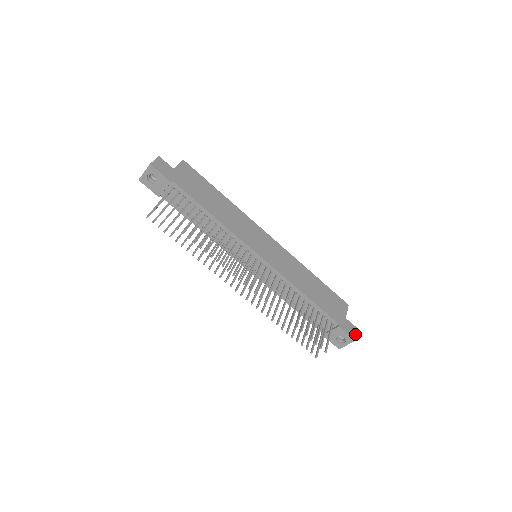
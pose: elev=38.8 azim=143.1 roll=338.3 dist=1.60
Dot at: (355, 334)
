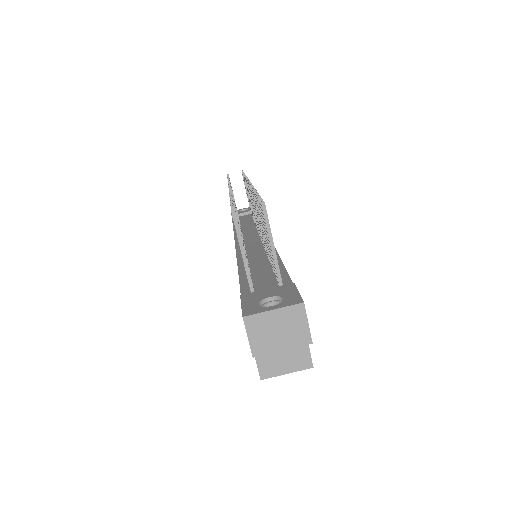
Dot at: (307, 318)
